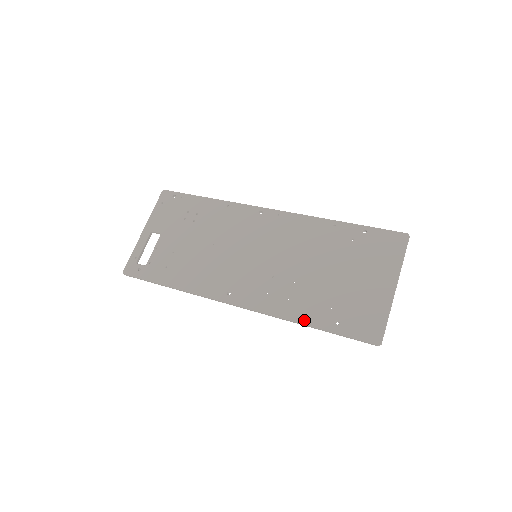
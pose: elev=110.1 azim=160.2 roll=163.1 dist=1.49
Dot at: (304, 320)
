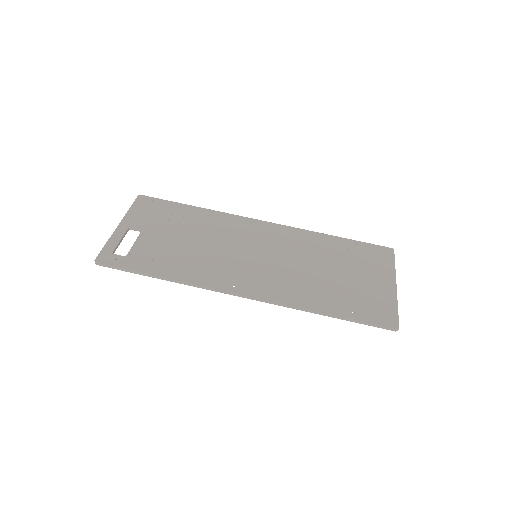
Dot at: (321, 309)
